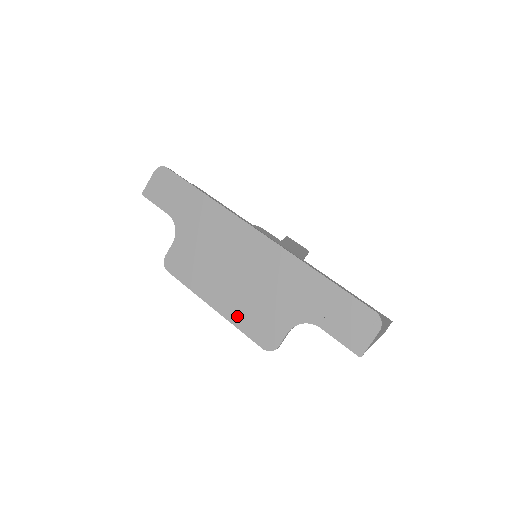
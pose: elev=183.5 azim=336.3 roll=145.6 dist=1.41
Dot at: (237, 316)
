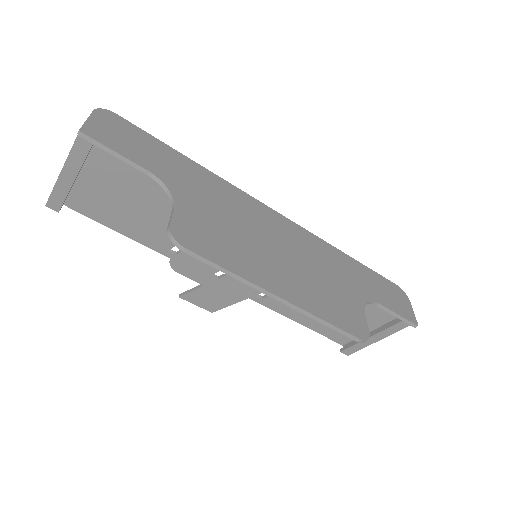
Dot at: (313, 304)
